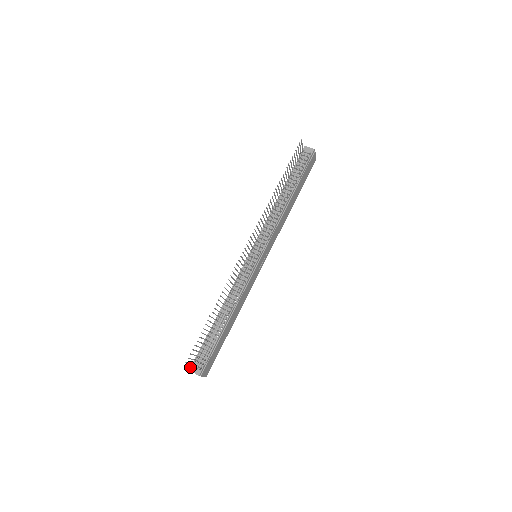
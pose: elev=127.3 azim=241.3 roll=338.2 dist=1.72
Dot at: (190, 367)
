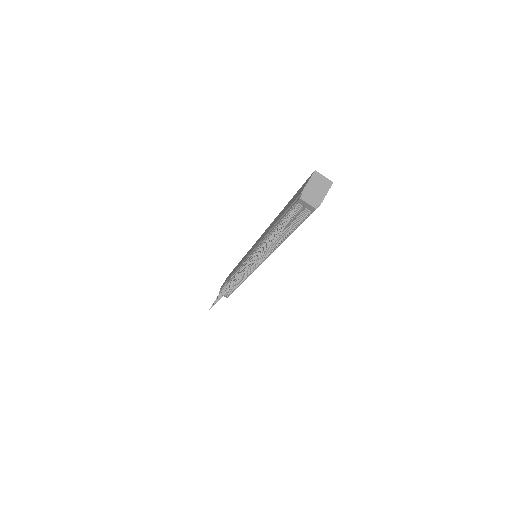
Dot at: (219, 292)
